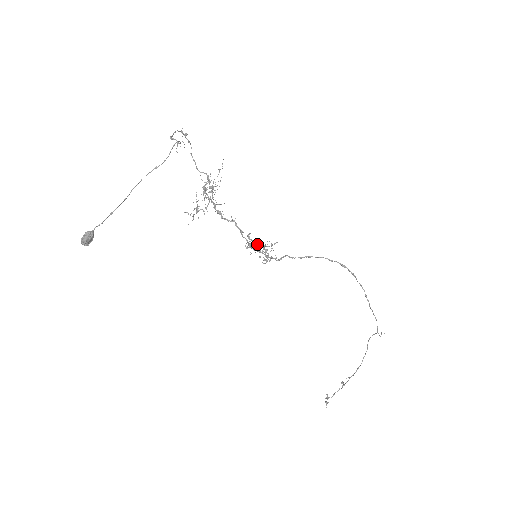
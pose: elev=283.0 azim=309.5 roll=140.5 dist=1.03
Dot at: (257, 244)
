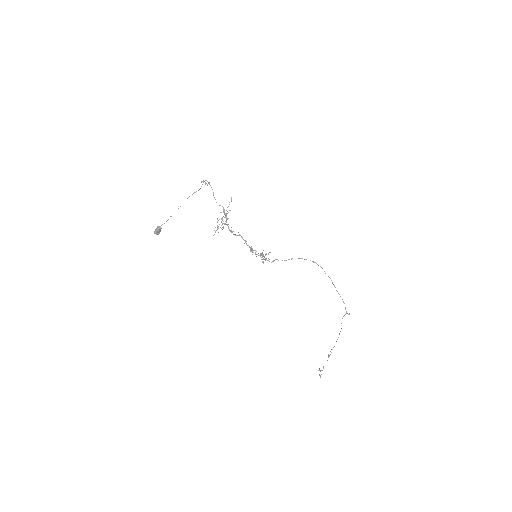
Dot at: occluded
